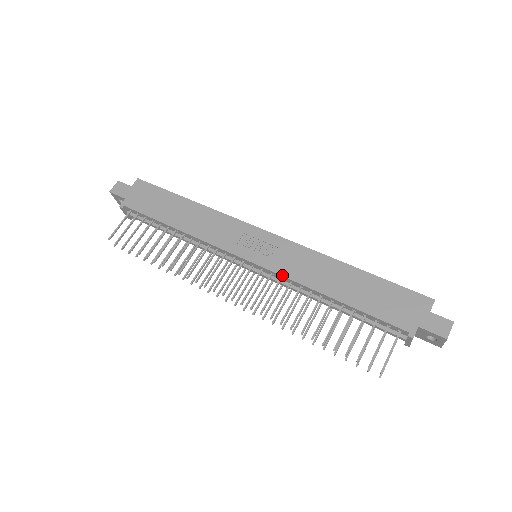
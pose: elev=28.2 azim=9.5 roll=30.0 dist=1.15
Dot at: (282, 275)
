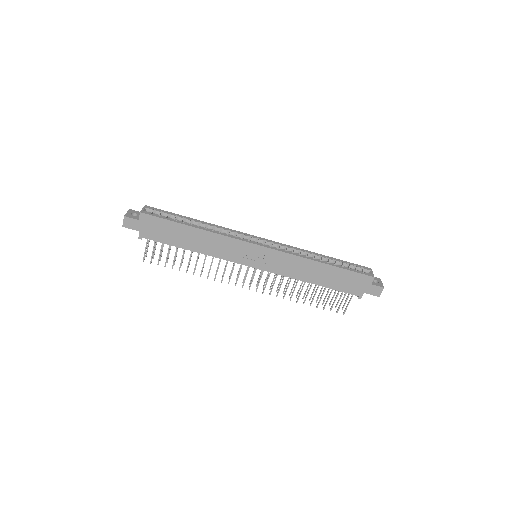
Dot at: (279, 274)
